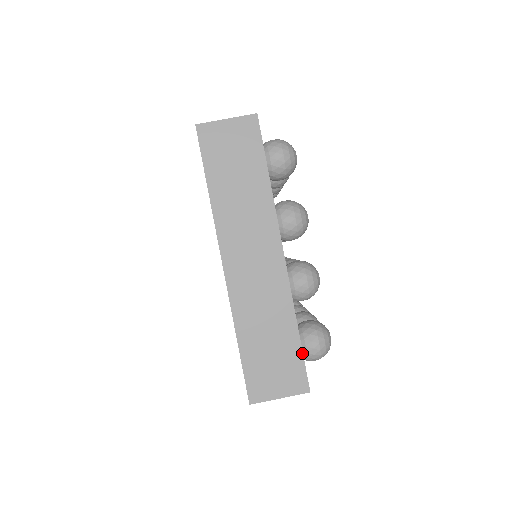
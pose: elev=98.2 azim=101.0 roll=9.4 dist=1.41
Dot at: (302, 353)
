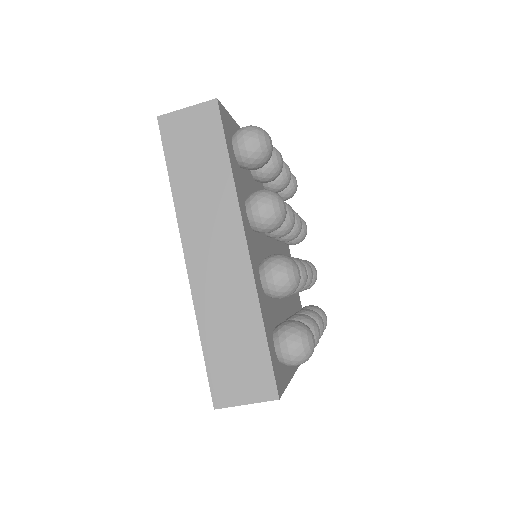
Dot at: occluded
